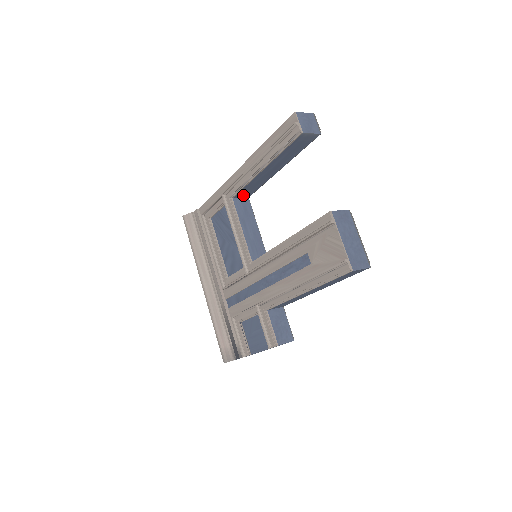
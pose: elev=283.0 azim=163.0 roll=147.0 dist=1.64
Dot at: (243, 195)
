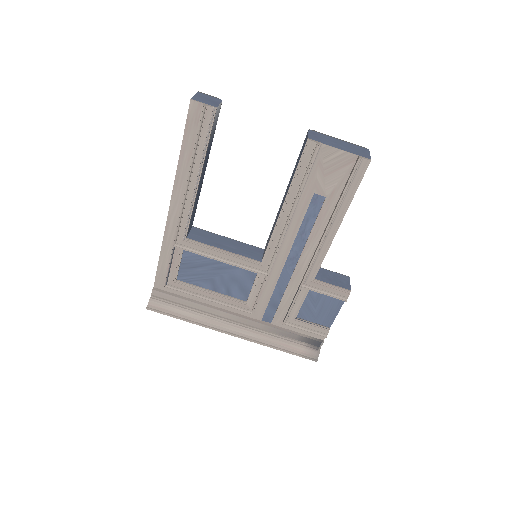
Dot at: (190, 227)
